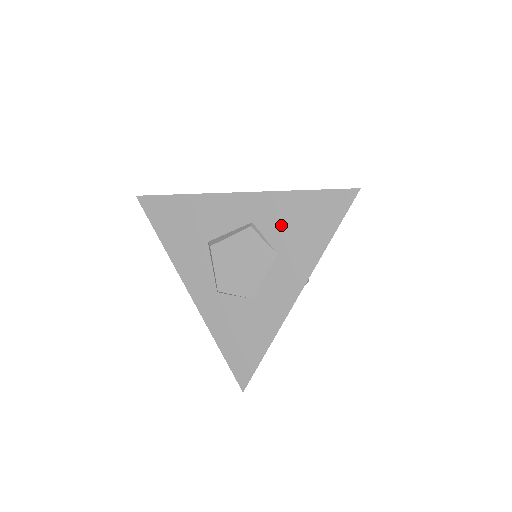
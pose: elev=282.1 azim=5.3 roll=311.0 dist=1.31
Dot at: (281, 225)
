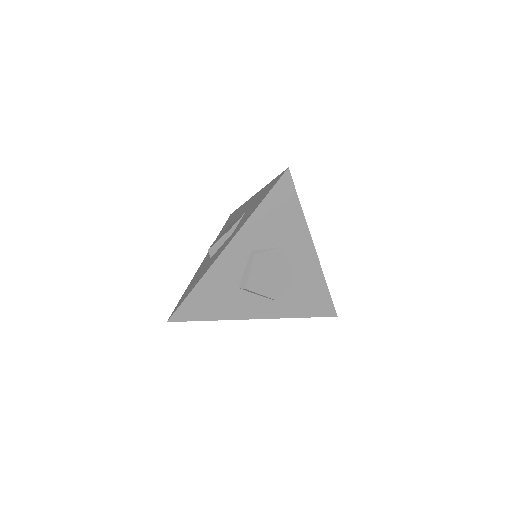
Dot at: (268, 233)
